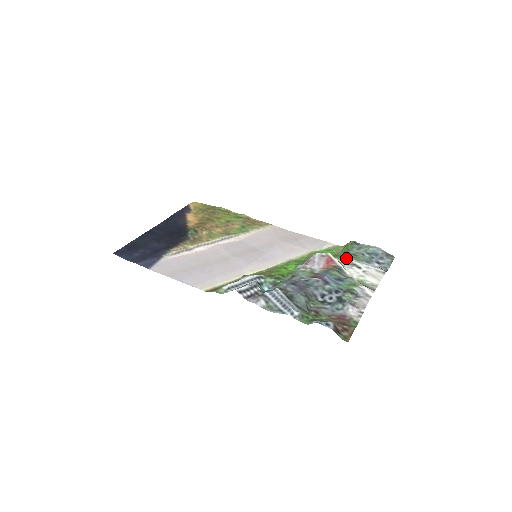
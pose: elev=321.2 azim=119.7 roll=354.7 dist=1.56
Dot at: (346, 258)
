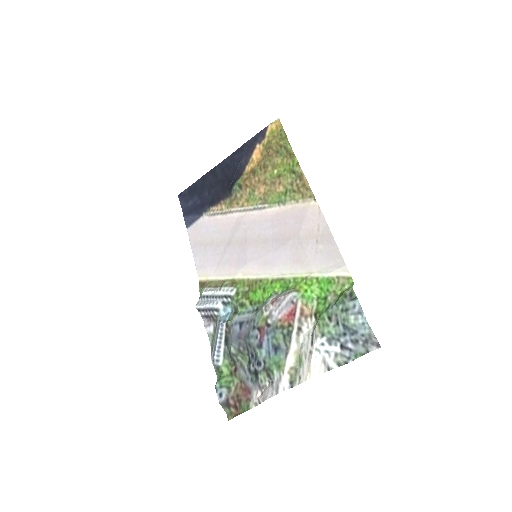
Dot at: (318, 316)
